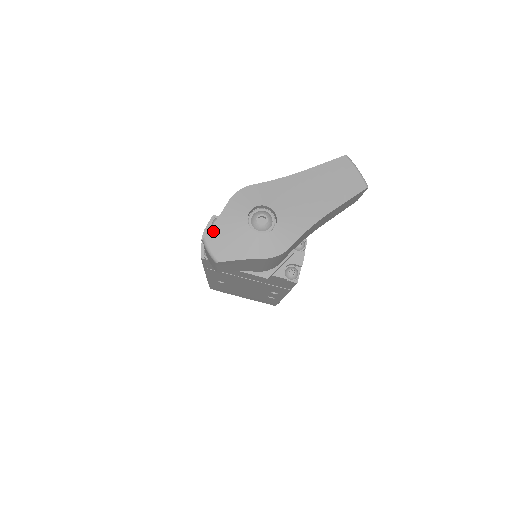
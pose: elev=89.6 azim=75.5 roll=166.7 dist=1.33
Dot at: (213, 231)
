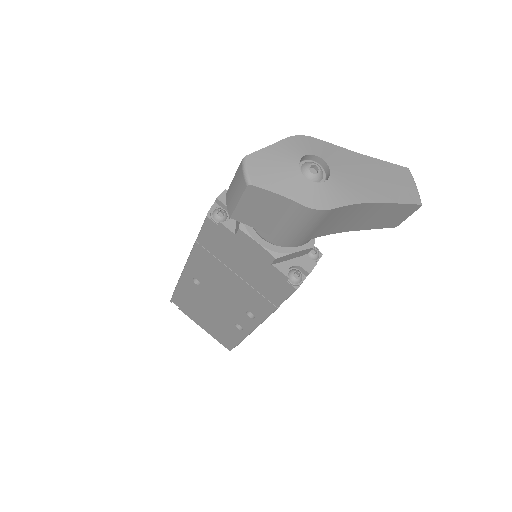
Dot at: (258, 154)
